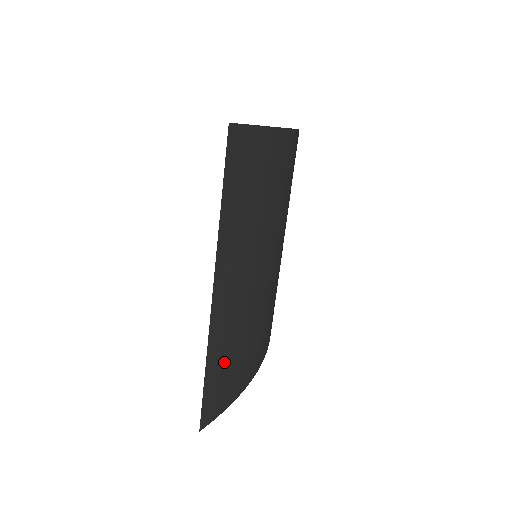
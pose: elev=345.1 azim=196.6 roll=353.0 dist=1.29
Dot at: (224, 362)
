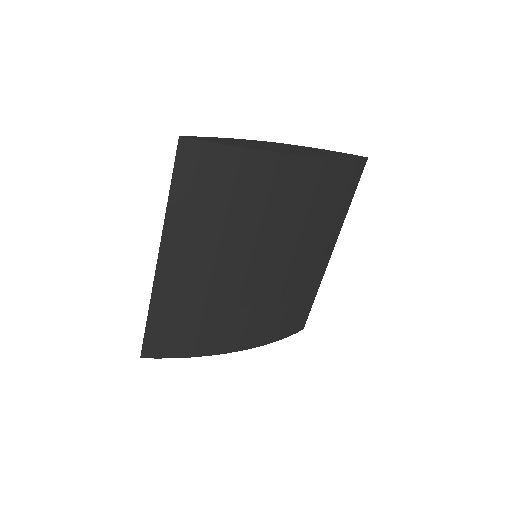
Dot at: (173, 320)
